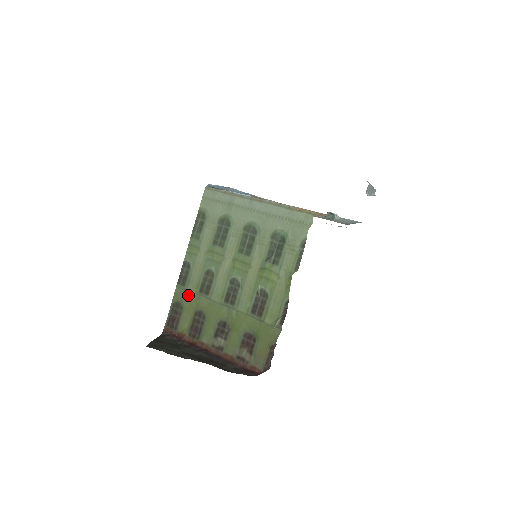
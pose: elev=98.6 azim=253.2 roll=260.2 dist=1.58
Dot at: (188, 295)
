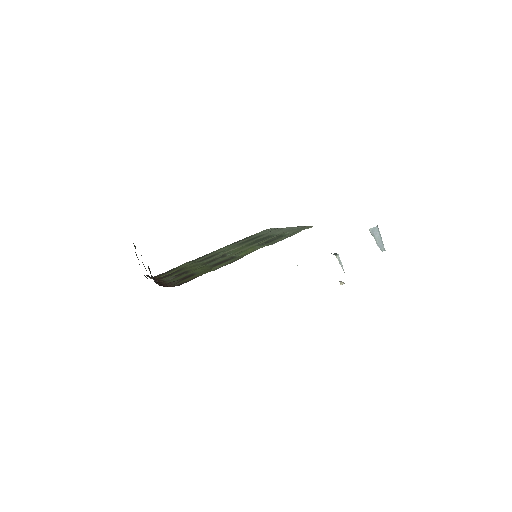
Dot at: (189, 263)
